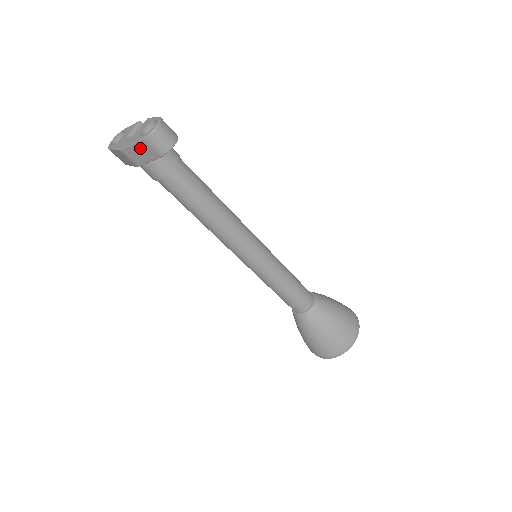
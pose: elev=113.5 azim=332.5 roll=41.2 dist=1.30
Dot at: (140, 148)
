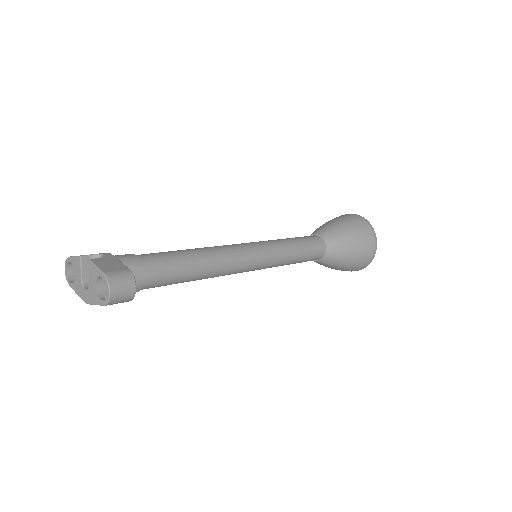
Dot at: occluded
